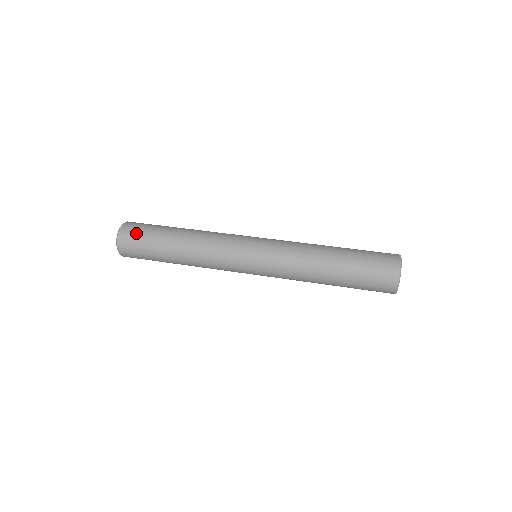
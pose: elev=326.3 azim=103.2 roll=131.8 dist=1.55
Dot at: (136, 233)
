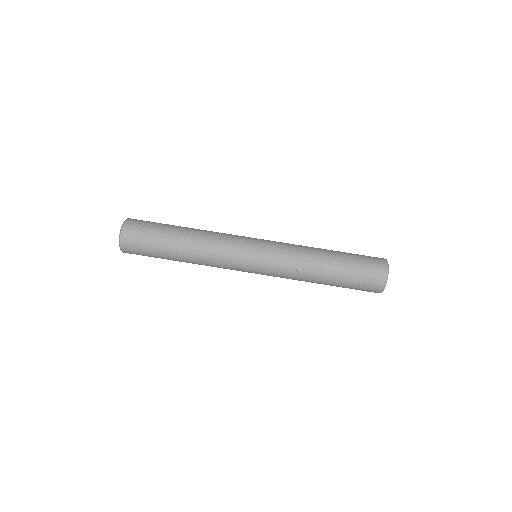
Dot at: (139, 235)
